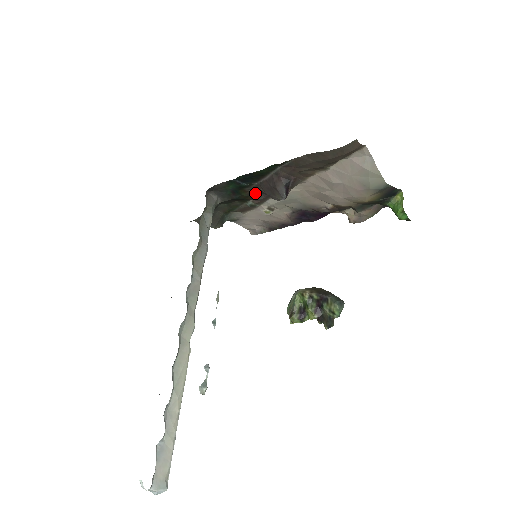
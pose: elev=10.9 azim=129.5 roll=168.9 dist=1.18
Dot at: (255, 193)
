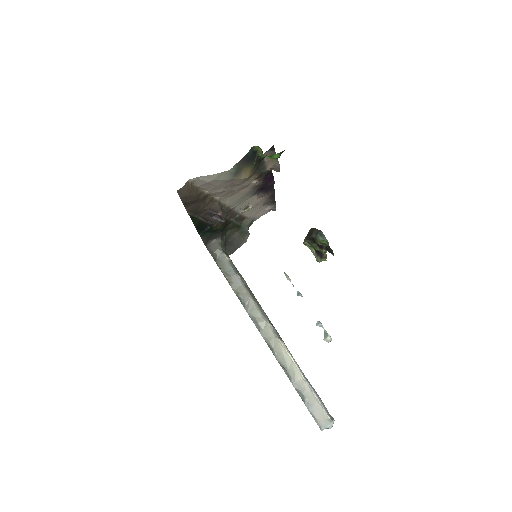
Dot at: occluded
